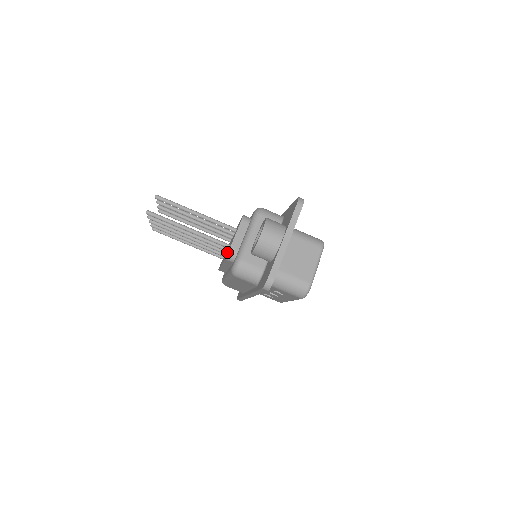
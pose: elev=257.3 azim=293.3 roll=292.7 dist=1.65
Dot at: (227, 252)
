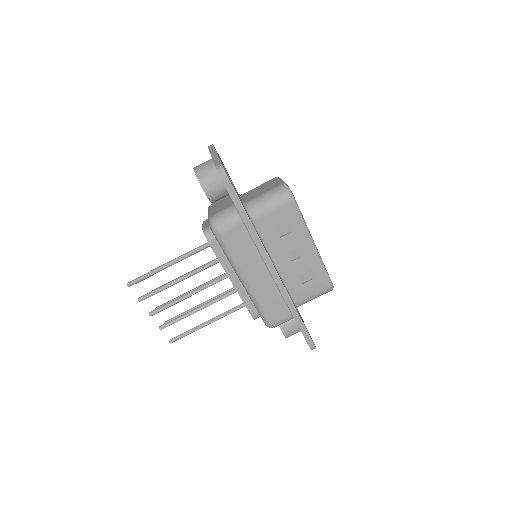
Dot at: occluded
